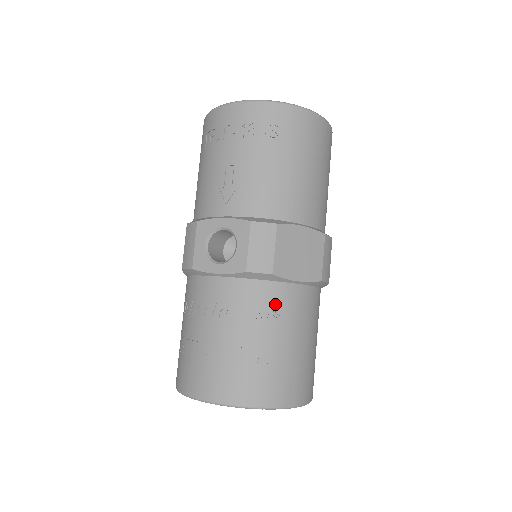
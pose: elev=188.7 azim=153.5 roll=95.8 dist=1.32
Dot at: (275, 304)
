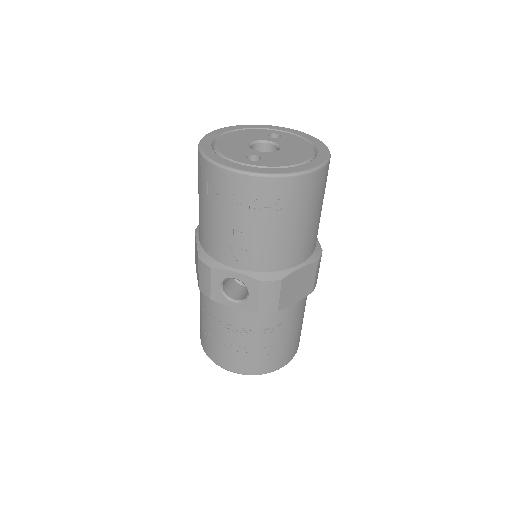
Dot at: (278, 321)
